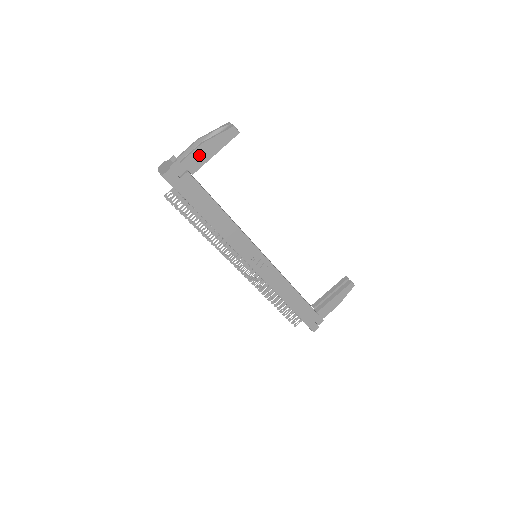
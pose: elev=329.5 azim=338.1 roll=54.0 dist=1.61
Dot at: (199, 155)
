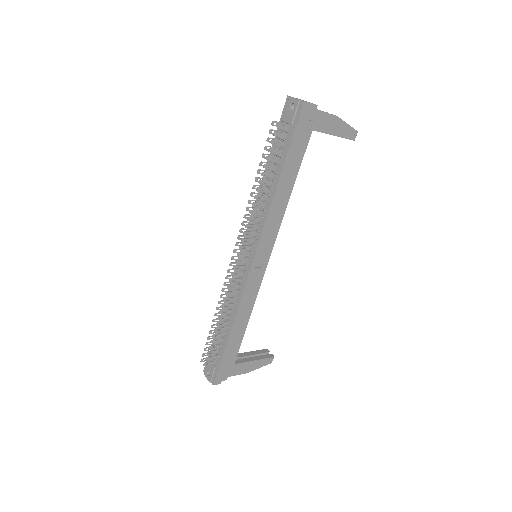
Dot at: (328, 121)
